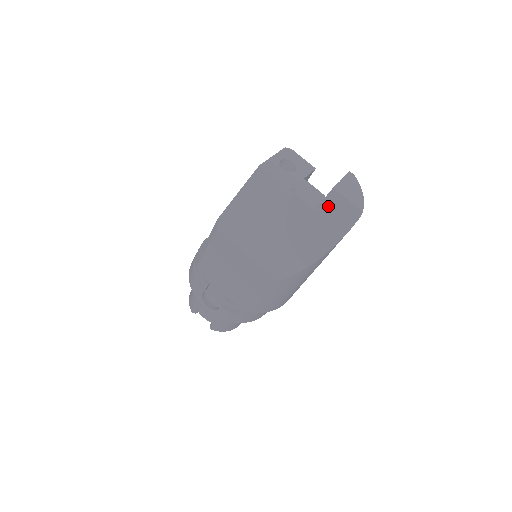
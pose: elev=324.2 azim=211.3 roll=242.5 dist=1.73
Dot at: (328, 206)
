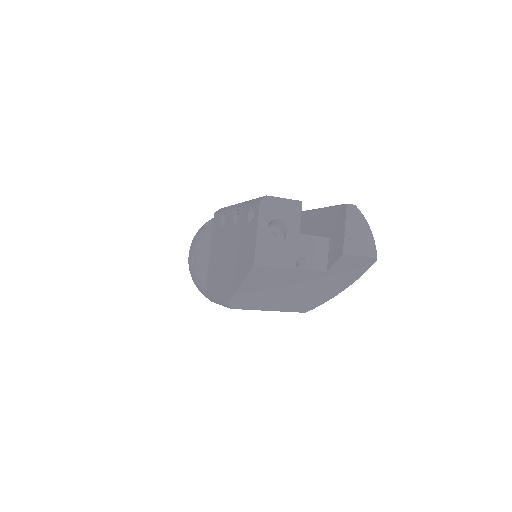
Dot at: (340, 265)
